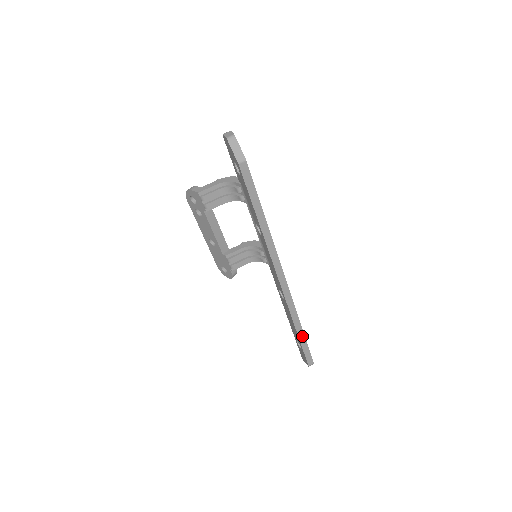
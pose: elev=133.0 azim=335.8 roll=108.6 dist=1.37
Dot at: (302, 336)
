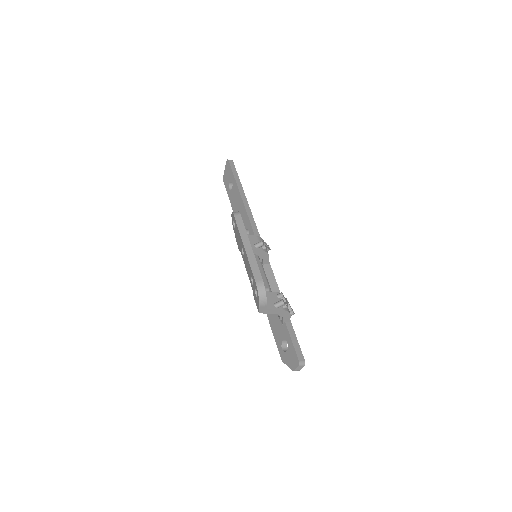
Dot at: occluded
